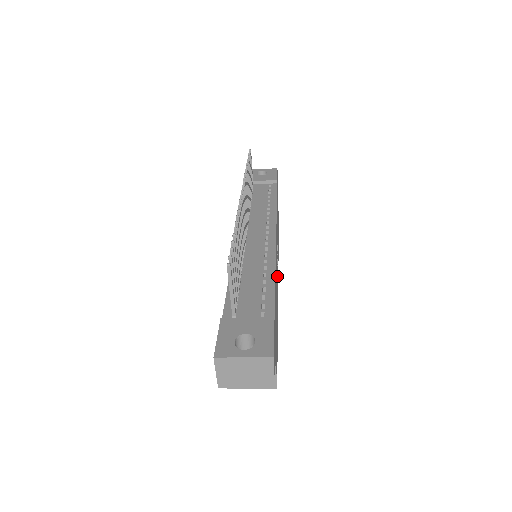
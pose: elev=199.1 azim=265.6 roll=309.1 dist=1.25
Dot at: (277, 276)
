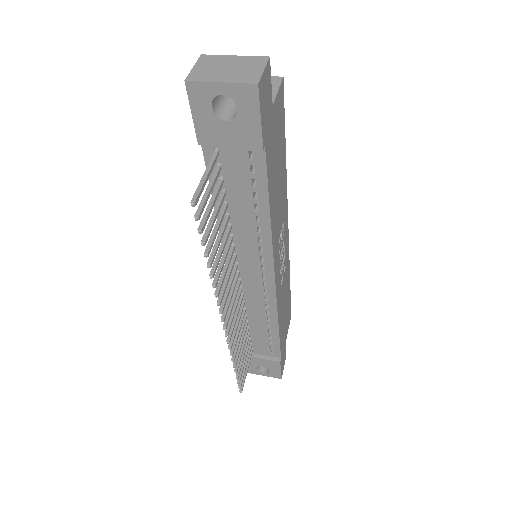
Dot at: (284, 259)
